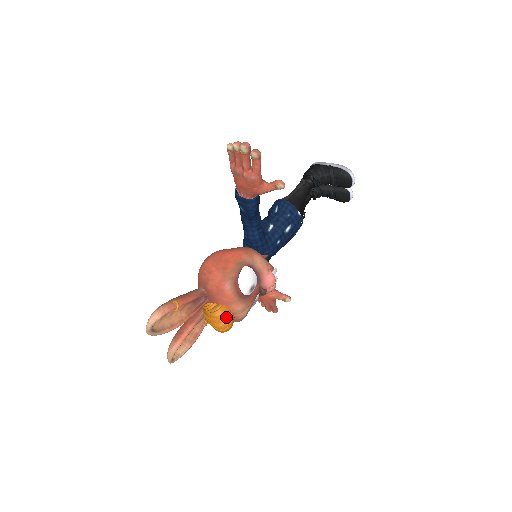
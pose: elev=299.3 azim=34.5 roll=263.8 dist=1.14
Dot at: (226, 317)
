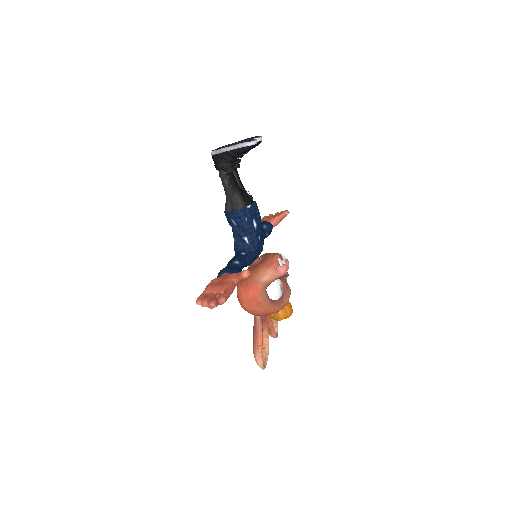
Dot at: (286, 314)
